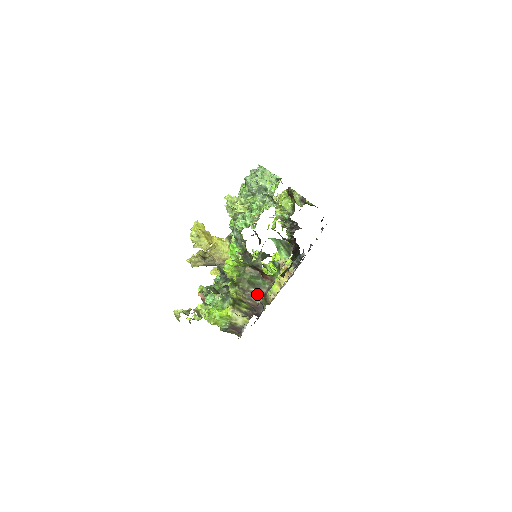
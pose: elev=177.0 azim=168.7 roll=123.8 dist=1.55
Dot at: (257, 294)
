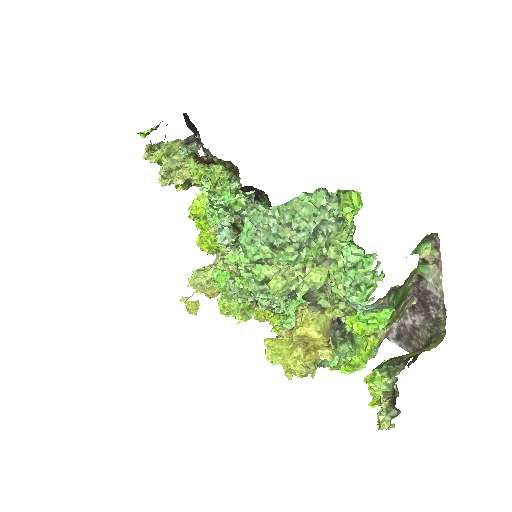
Dot at: (407, 302)
